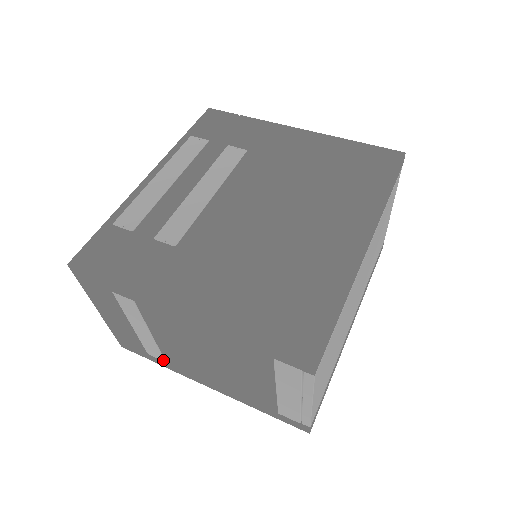
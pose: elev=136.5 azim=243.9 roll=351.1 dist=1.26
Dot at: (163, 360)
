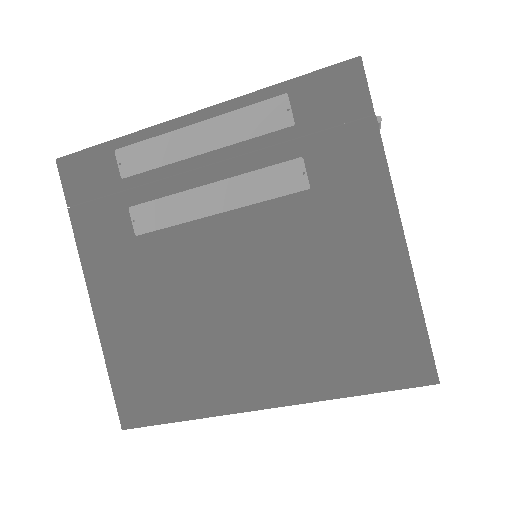
Dot at: occluded
